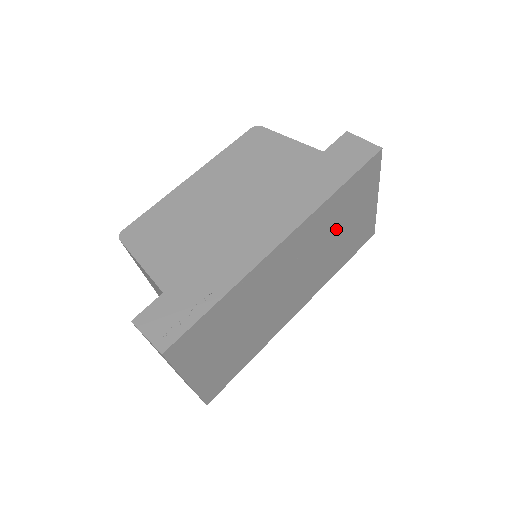
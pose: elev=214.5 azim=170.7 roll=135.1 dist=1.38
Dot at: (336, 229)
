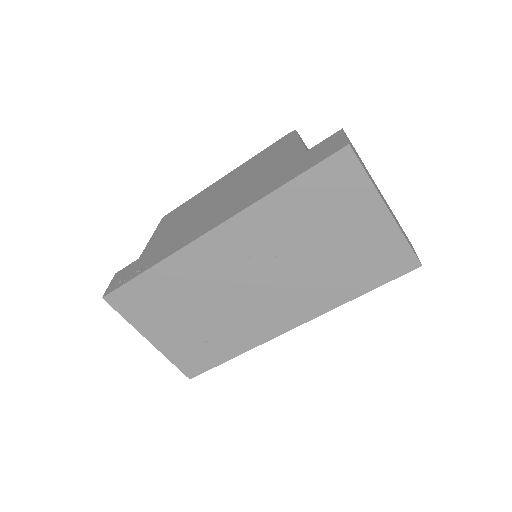
Dot at: (310, 238)
